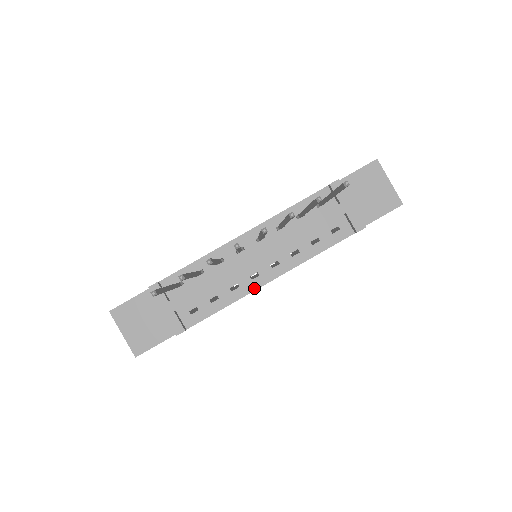
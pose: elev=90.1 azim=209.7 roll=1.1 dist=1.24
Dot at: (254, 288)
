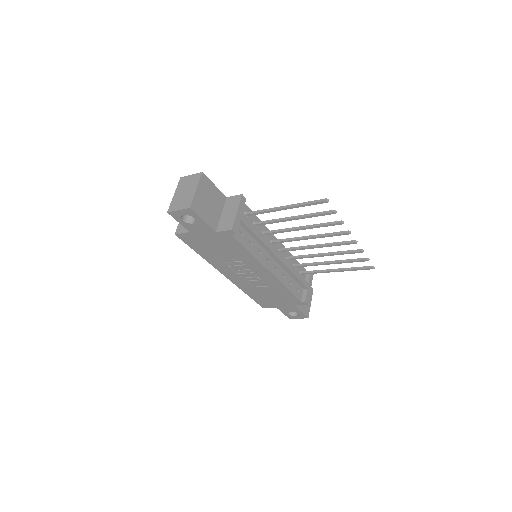
Dot at: (264, 264)
